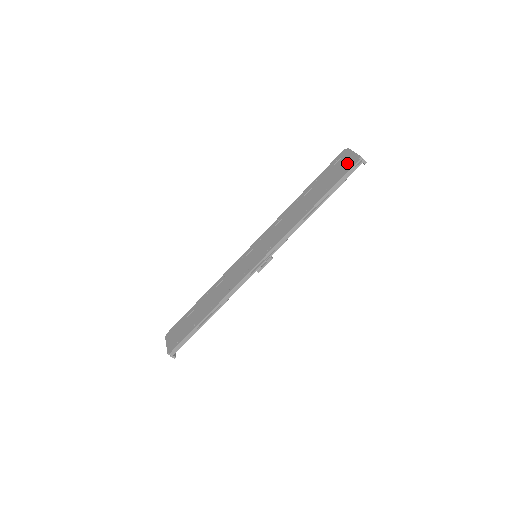
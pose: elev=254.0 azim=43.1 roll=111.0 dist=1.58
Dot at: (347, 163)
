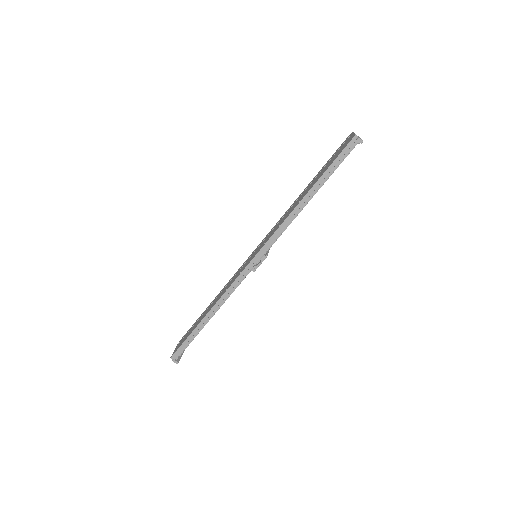
Dot at: (344, 145)
